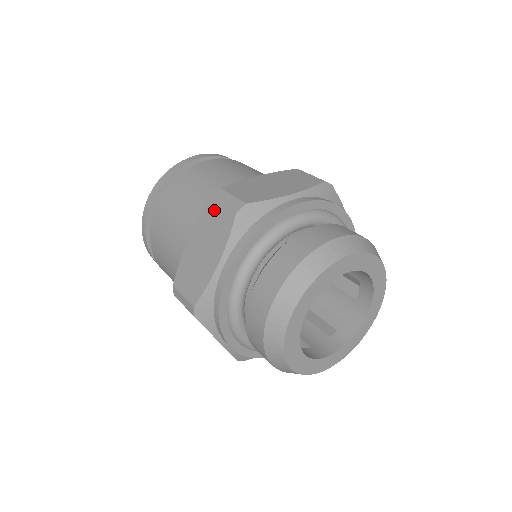
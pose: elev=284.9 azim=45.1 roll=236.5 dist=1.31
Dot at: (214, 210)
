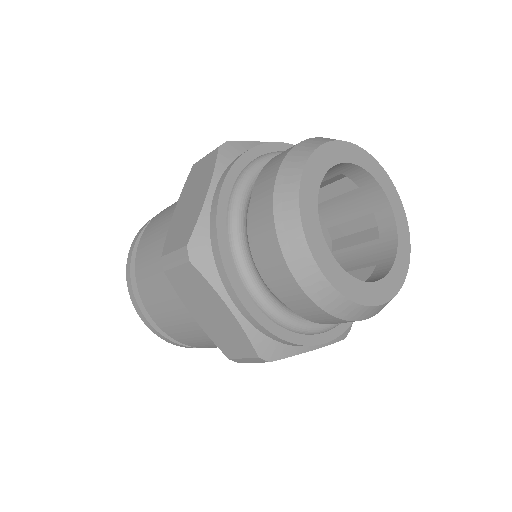
Dot at: (197, 168)
